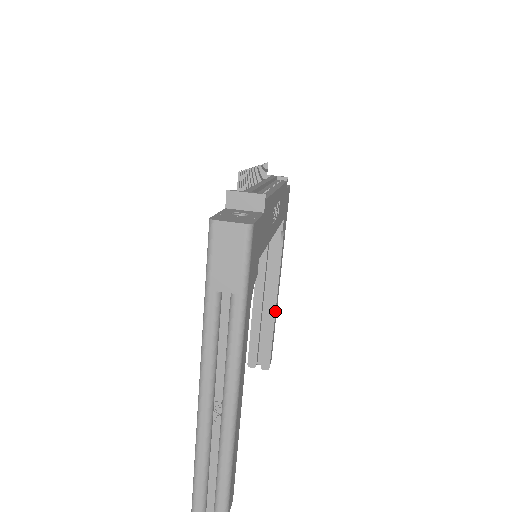
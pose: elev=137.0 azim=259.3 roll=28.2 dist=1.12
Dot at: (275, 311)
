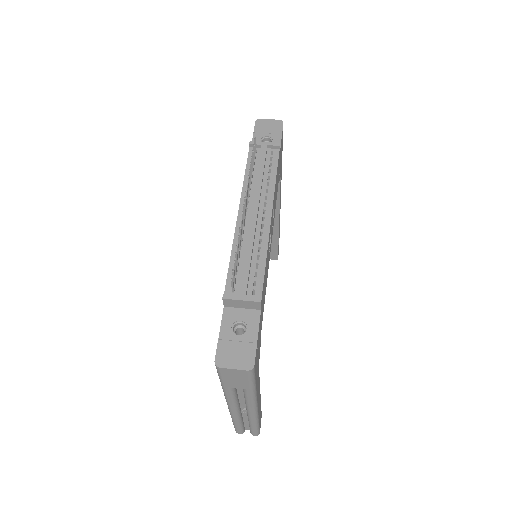
Dot at: (278, 226)
